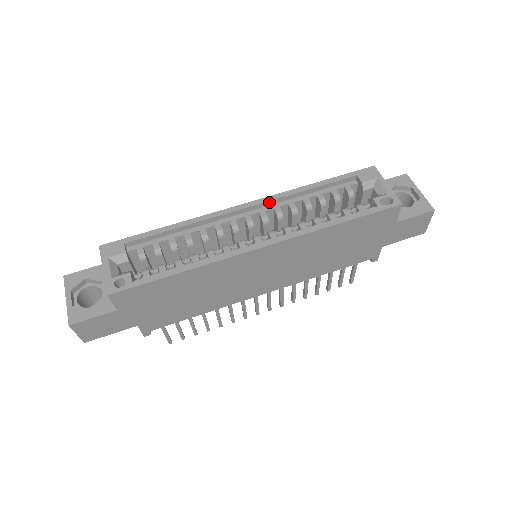
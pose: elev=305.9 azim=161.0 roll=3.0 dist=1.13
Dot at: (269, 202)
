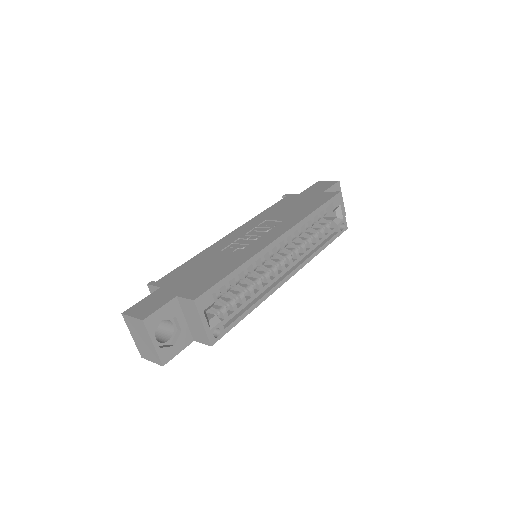
Dot at: (291, 232)
